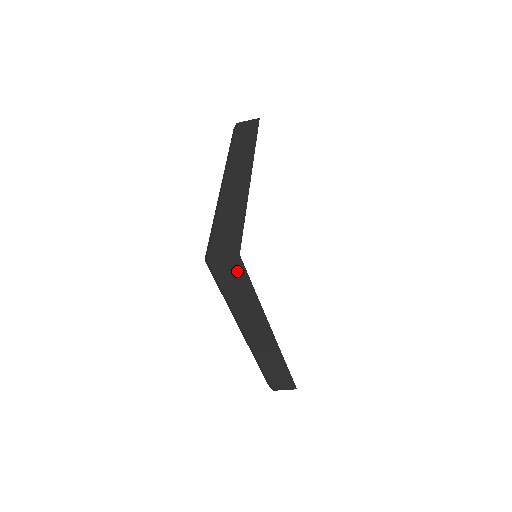
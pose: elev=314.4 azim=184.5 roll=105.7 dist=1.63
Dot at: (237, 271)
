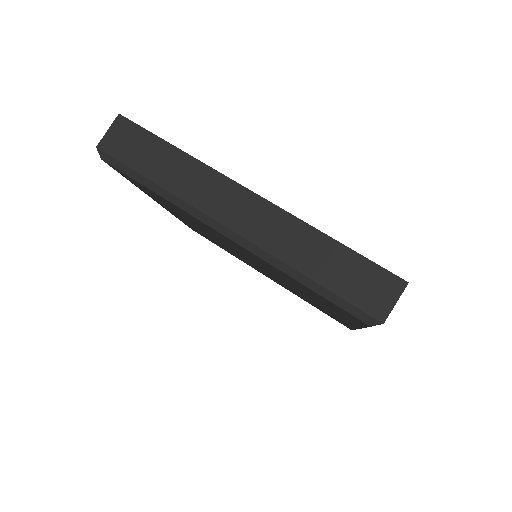
Dot at: (133, 135)
